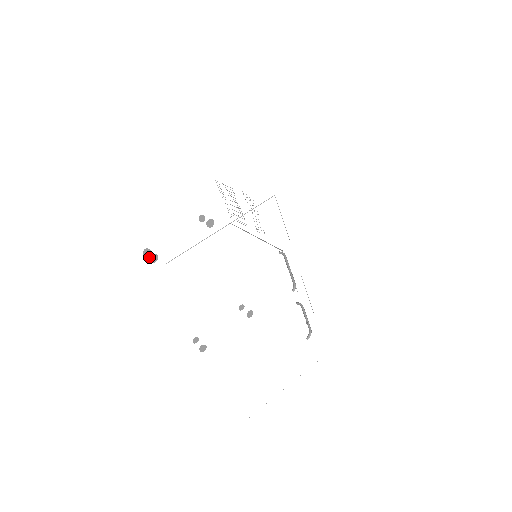
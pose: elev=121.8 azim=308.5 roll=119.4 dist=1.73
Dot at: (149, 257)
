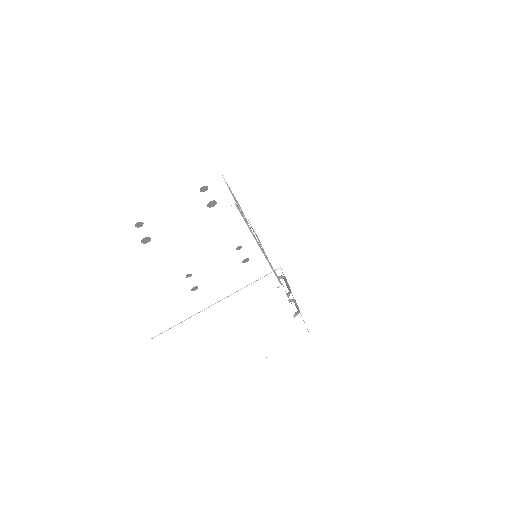
Dot at: (141, 240)
